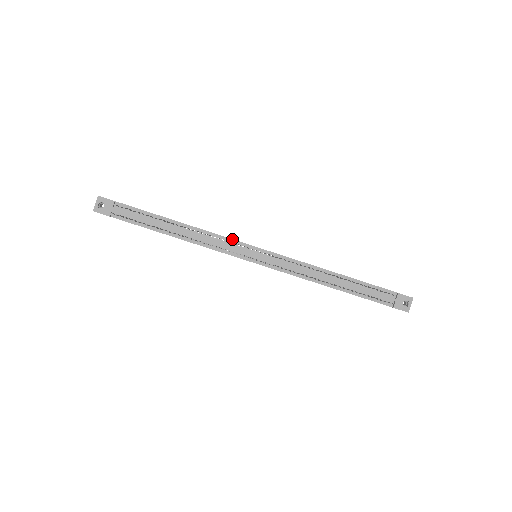
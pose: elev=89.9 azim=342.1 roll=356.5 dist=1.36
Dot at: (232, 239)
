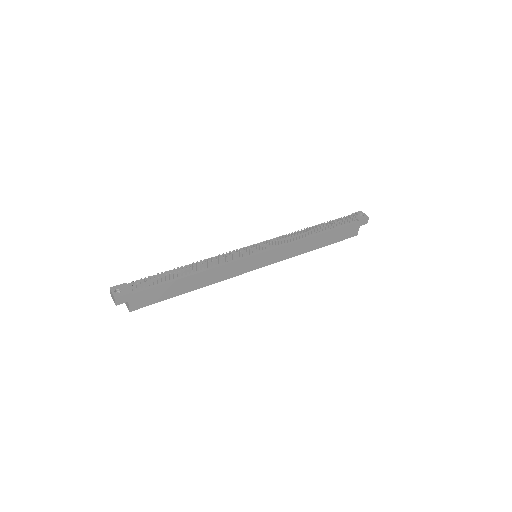
Dot at: (231, 252)
